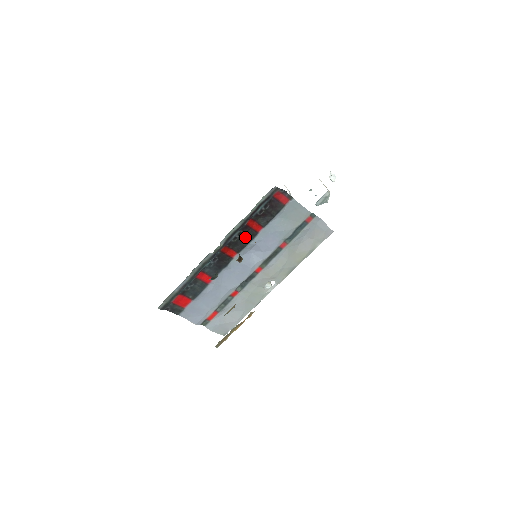
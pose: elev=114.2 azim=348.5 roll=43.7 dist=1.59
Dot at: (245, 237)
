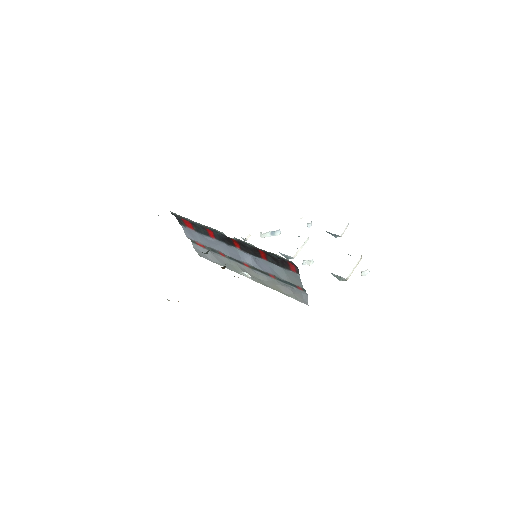
Dot at: (252, 251)
